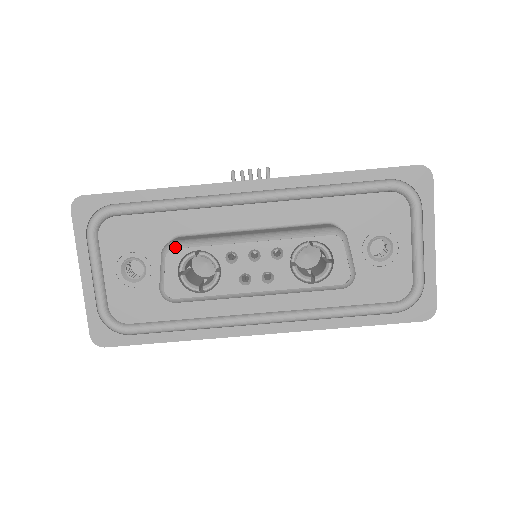
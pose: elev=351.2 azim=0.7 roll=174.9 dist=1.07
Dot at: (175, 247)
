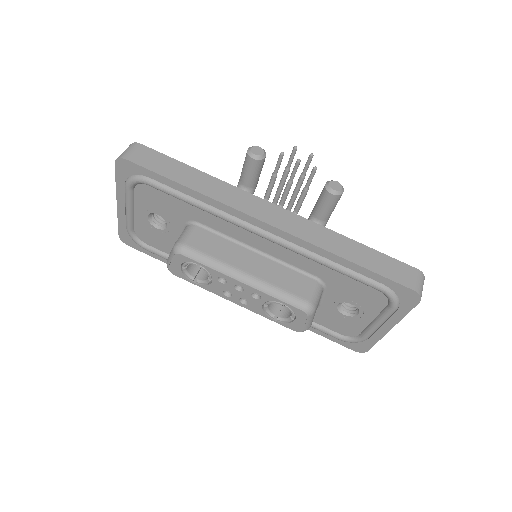
Dot at: (183, 254)
